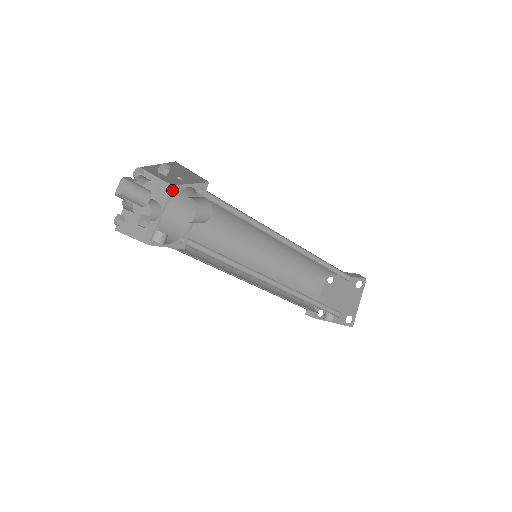
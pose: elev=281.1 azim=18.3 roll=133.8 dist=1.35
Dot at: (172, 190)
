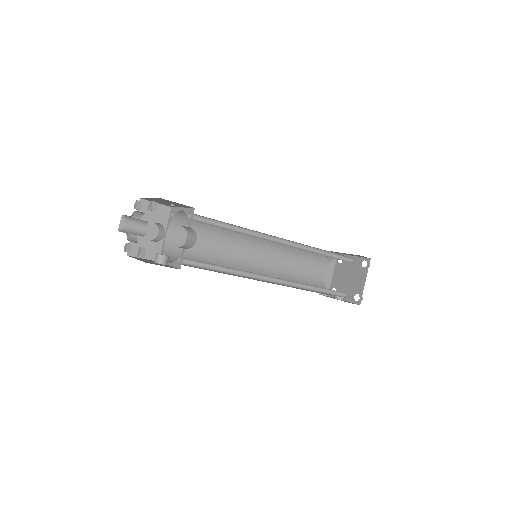
Dot at: (171, 212)
